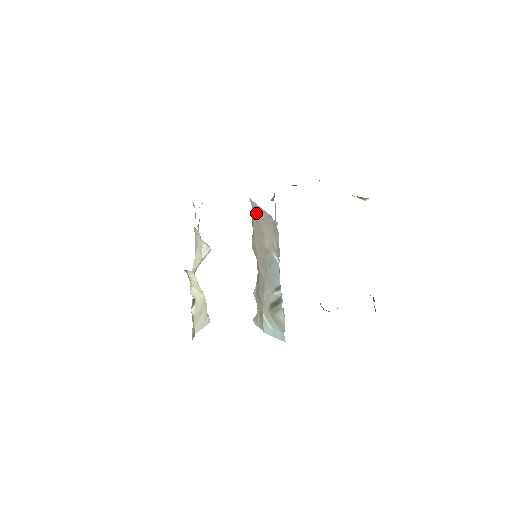
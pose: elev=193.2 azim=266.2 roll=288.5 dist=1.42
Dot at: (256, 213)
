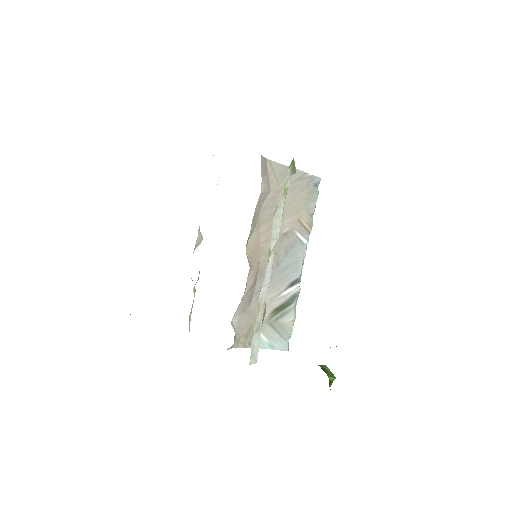
Dot at: (275, 182)
